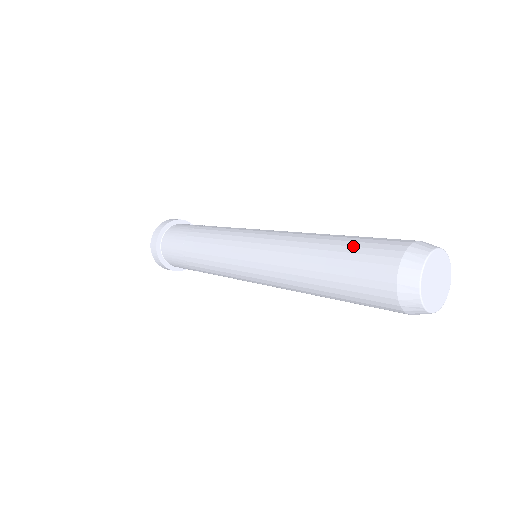
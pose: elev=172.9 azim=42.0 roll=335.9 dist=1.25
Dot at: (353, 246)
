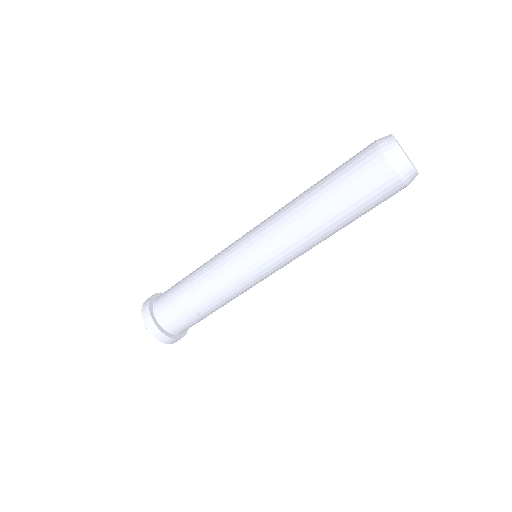
Dot at: occluded
